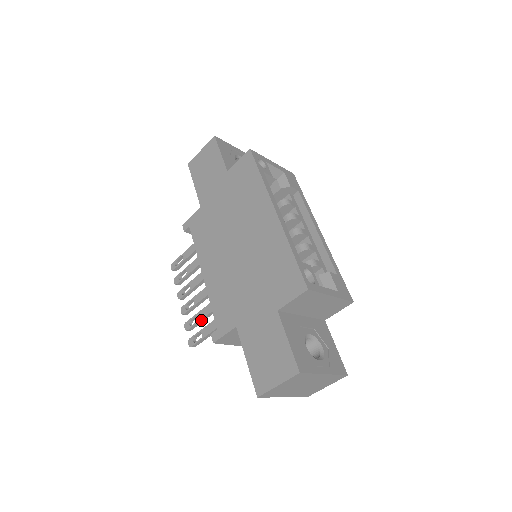
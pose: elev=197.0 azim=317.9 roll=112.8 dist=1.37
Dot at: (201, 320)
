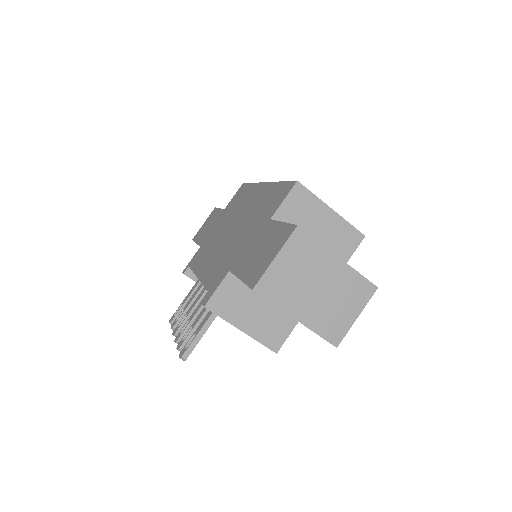
Dot at: (196, 326)
